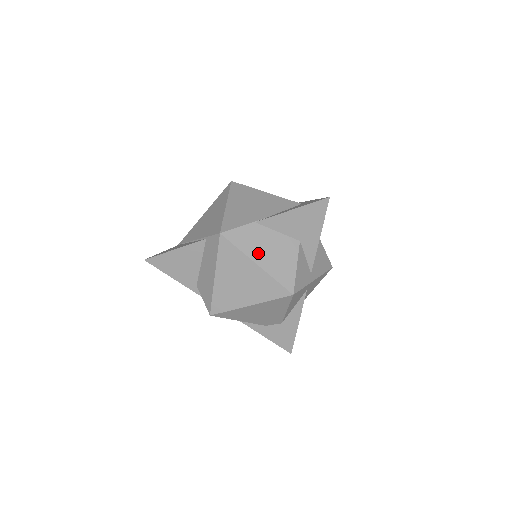
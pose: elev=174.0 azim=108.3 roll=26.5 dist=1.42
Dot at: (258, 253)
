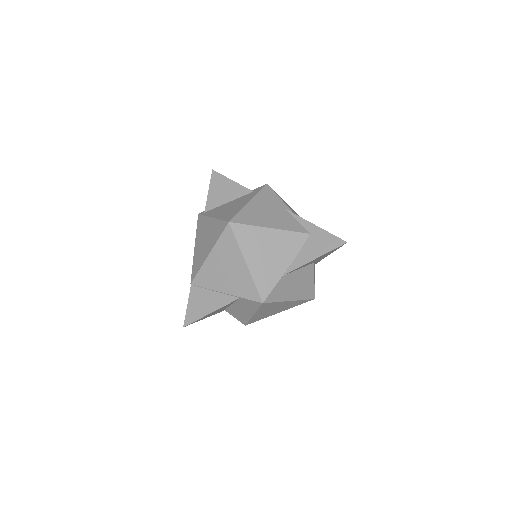
Dot at: (290, 294)
